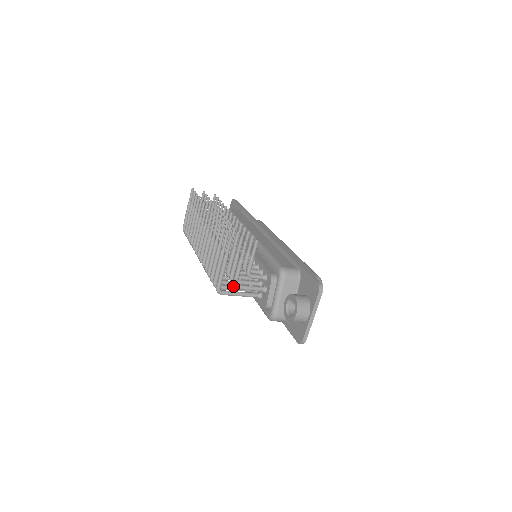
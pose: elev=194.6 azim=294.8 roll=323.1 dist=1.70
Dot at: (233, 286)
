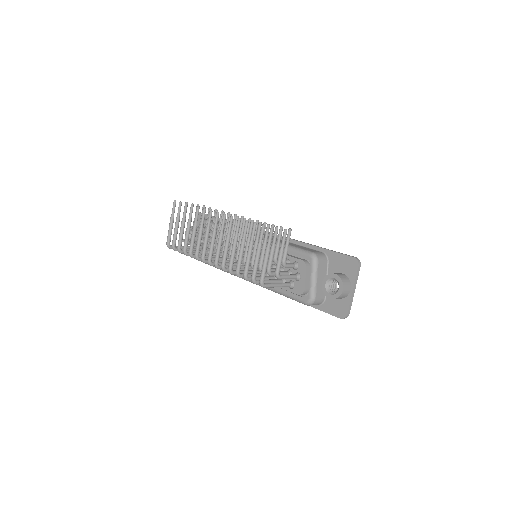
Dot at: (267, 280)
